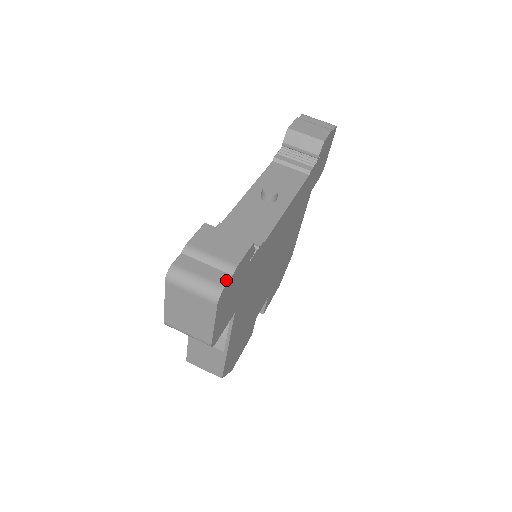
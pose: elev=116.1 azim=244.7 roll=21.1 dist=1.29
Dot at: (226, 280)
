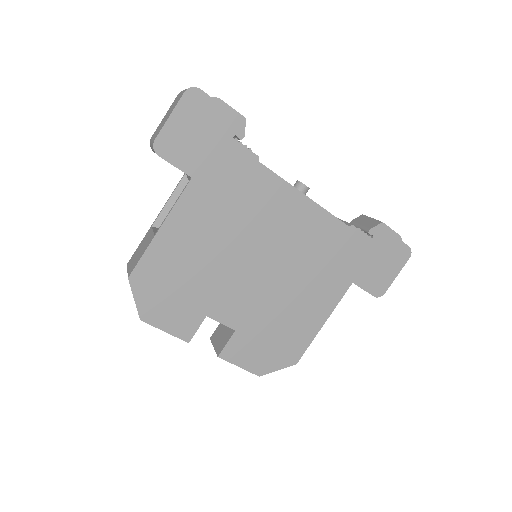
Dot at: (205, 93)
